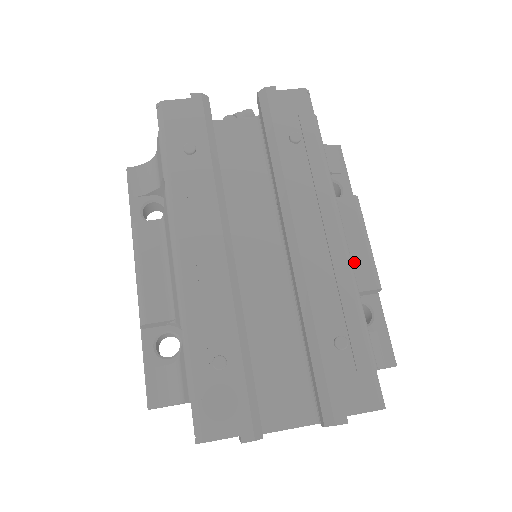
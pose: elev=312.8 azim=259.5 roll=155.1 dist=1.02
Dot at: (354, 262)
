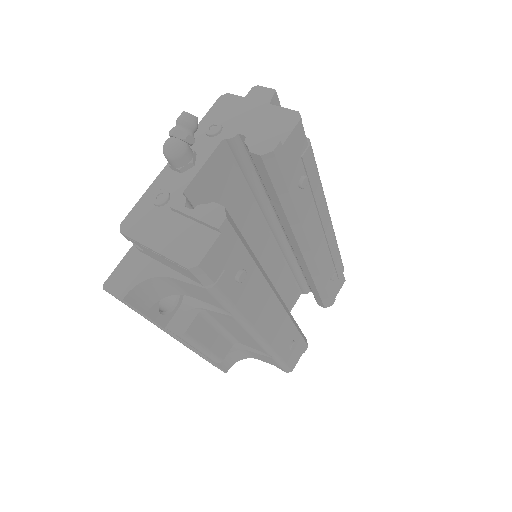
Dot at: occluded
